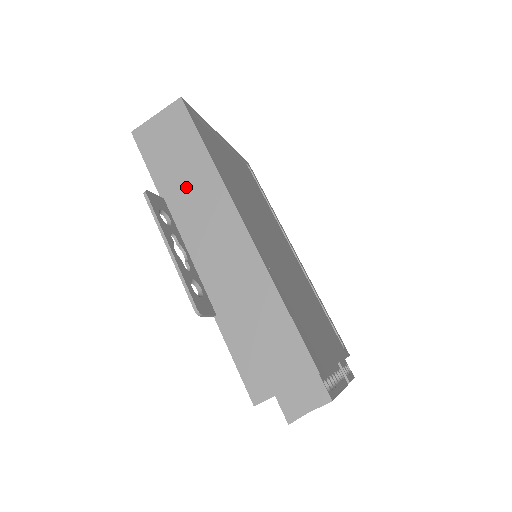
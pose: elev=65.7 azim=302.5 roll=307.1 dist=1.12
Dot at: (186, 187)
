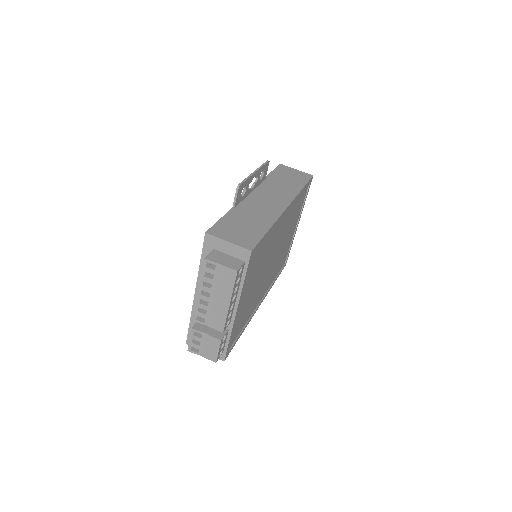
Dot at: (279, 185)
